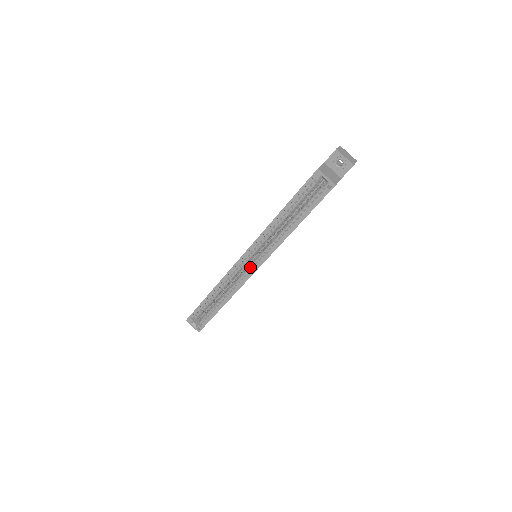
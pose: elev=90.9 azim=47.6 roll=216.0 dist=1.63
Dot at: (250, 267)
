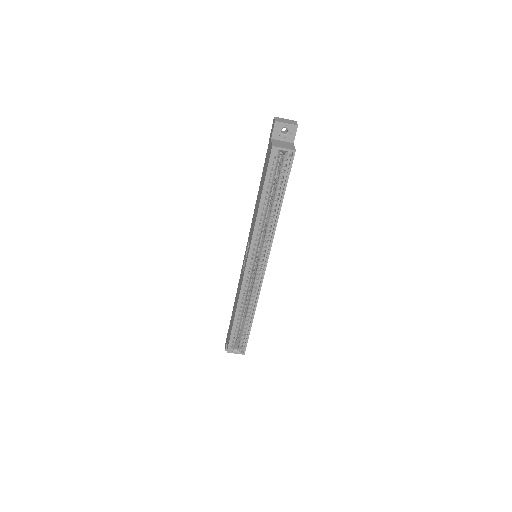
Dot at: (258, 268)
